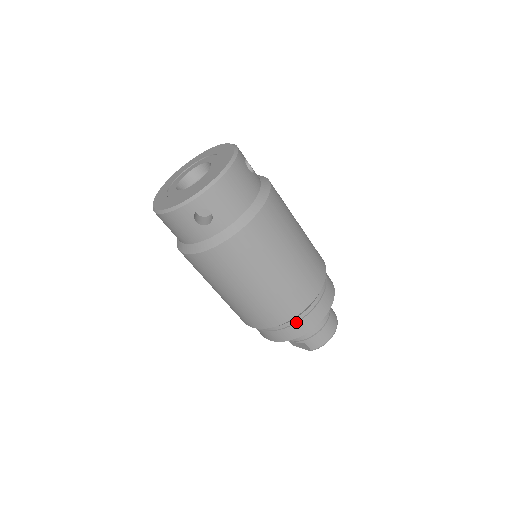
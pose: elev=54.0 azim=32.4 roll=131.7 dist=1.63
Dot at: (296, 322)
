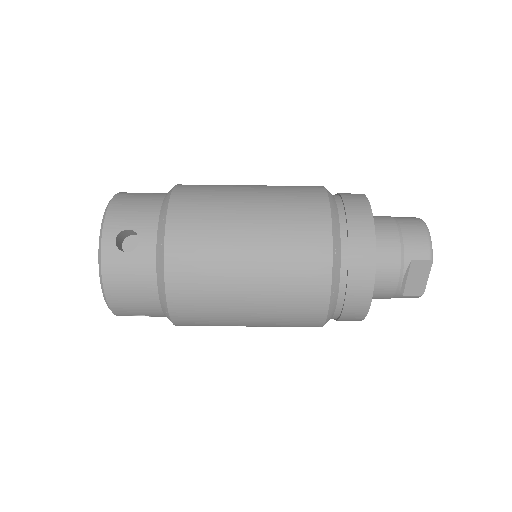
Dot at: (347, 235)
